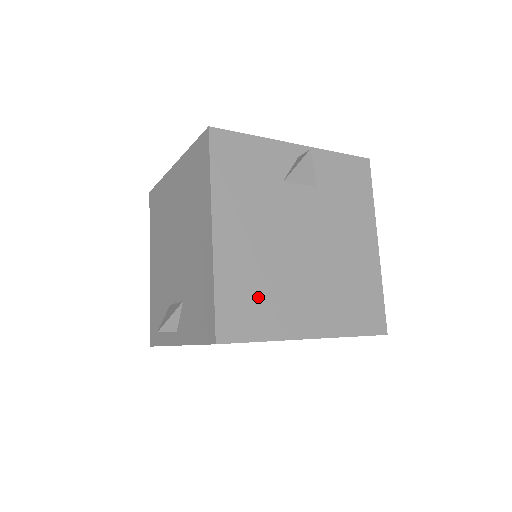
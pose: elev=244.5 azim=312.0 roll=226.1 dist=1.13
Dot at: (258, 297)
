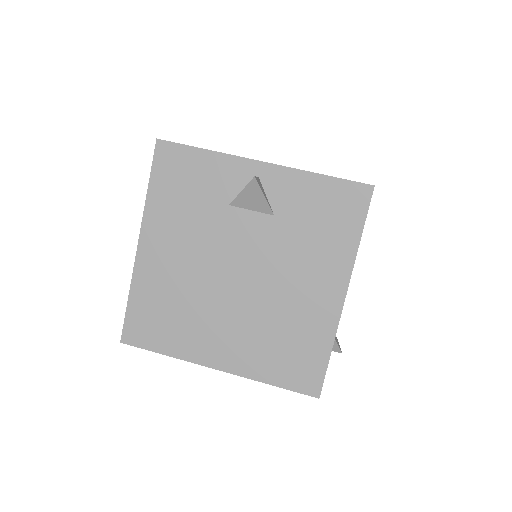
Dot at: (169, 315)
